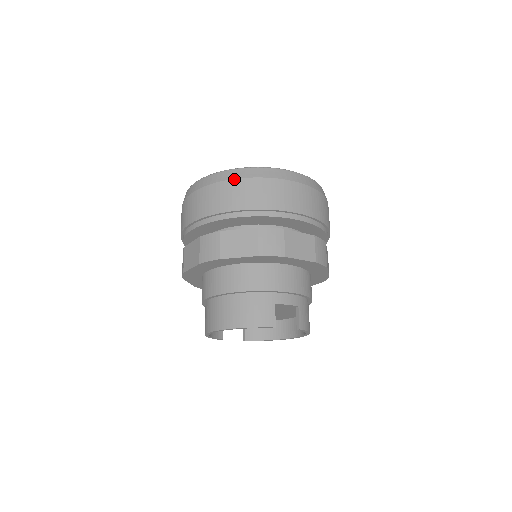
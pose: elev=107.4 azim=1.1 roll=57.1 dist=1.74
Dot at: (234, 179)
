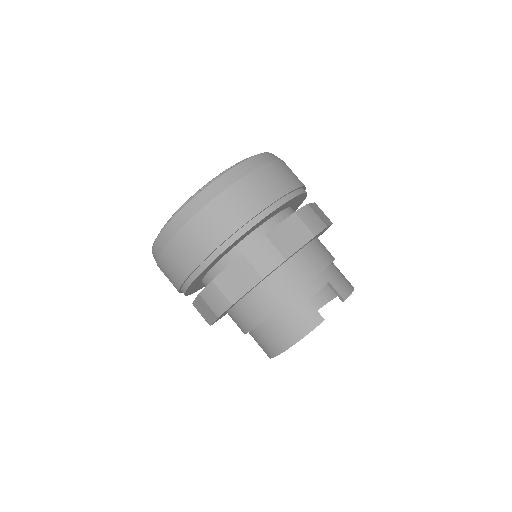
Dot at: (184, 225)
